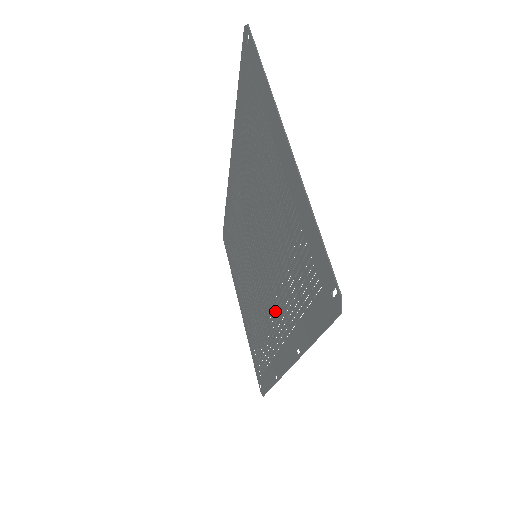
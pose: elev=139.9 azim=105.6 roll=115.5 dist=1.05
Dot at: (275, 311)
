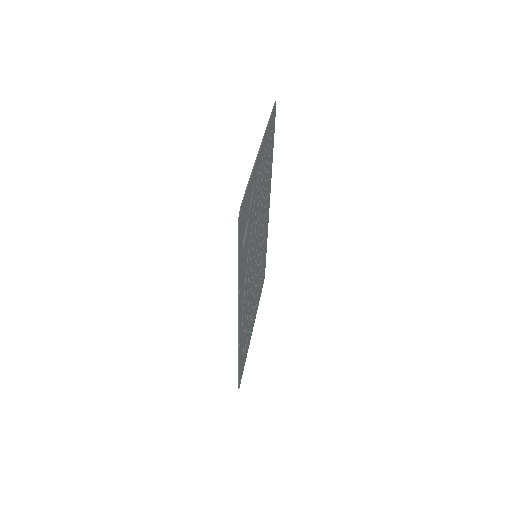
Dot at: (247, 281)
